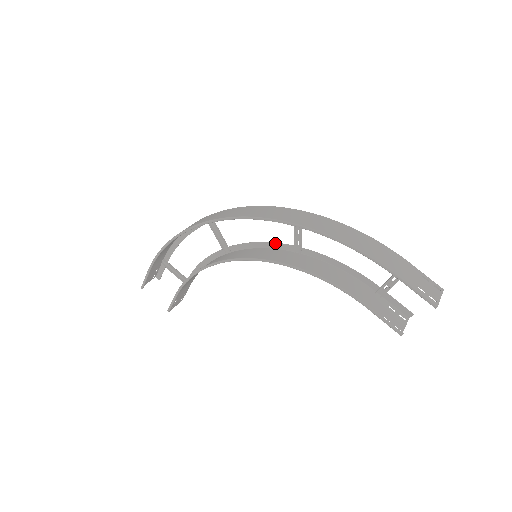
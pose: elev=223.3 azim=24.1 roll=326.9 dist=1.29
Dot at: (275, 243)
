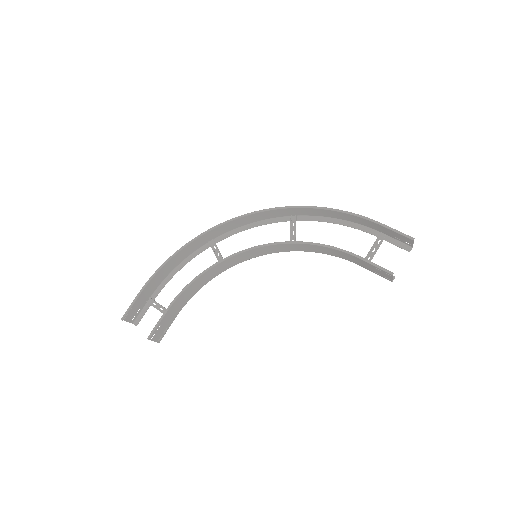
Dot at: occluded
